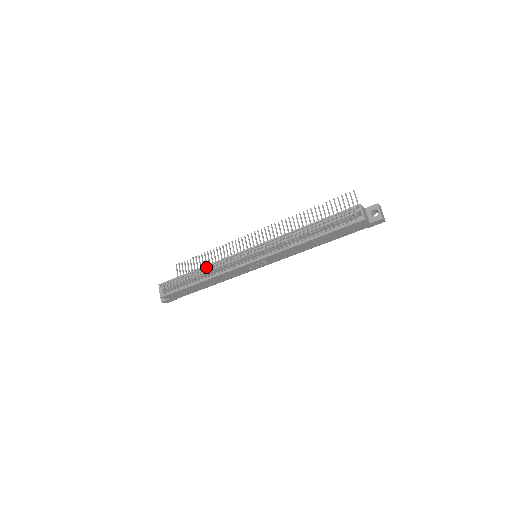
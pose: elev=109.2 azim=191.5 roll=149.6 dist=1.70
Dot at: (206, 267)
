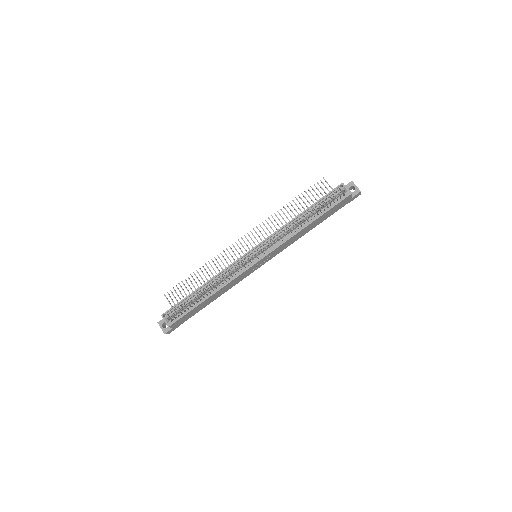
Dot at: (211, 280)
